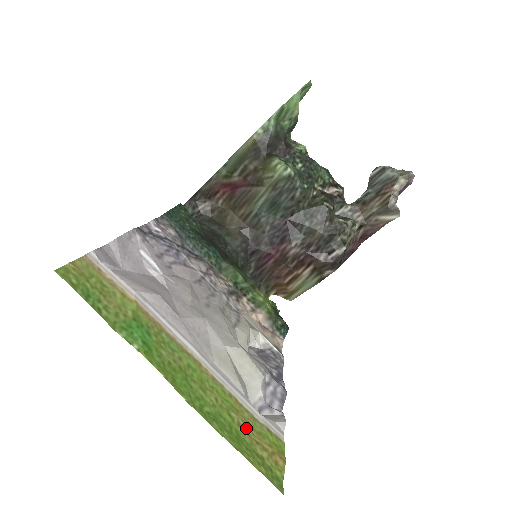
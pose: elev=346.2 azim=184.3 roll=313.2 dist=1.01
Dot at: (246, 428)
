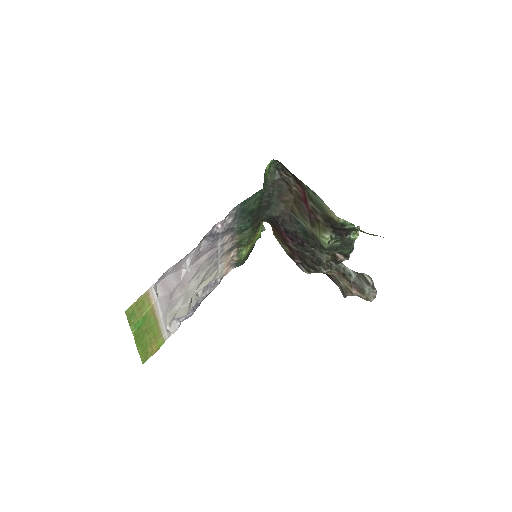
Dot at: (153, 343)
